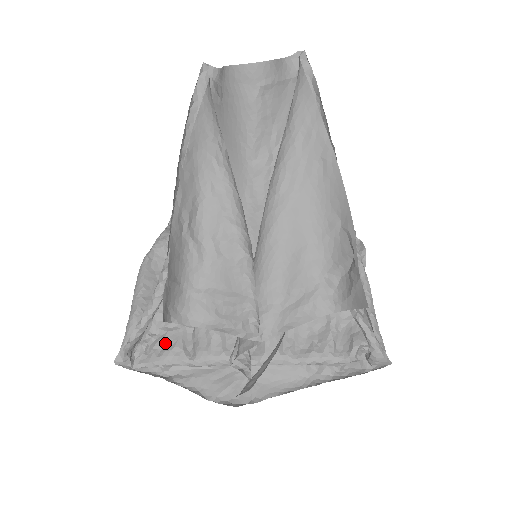
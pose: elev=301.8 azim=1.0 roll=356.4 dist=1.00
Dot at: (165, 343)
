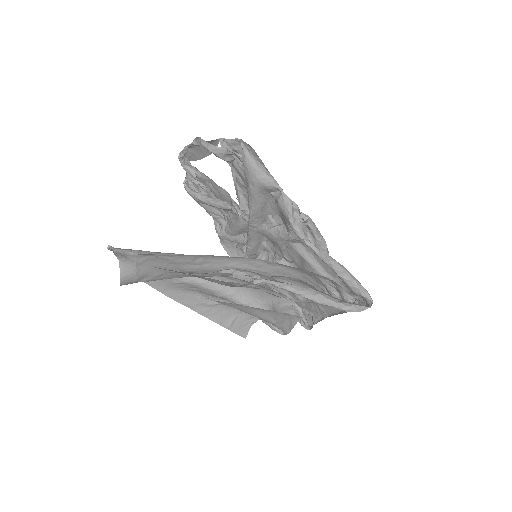
Dot at: occluded
